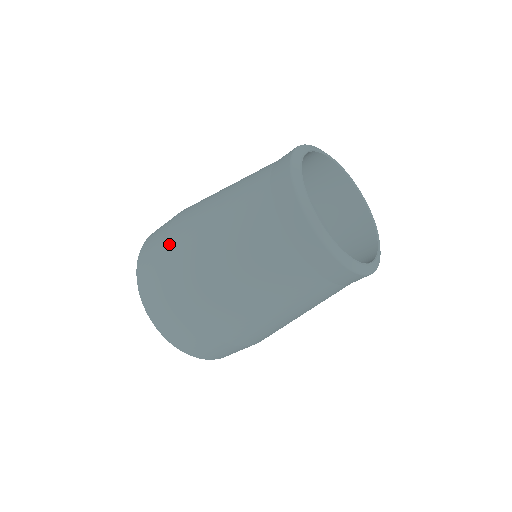
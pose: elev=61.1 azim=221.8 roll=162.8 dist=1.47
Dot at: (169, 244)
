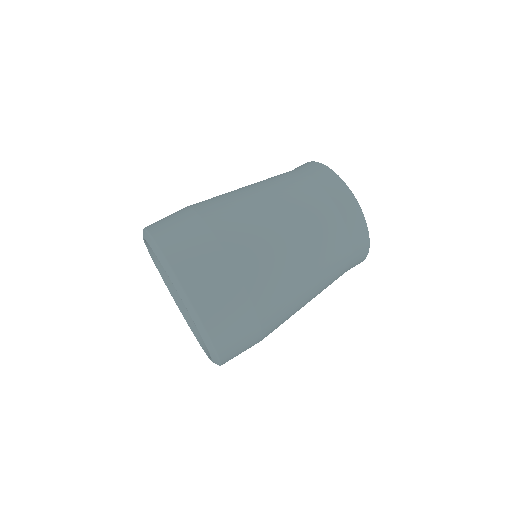
Dot at: occluded
